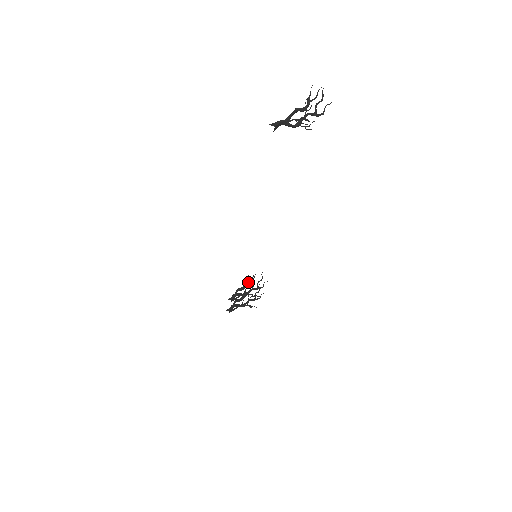
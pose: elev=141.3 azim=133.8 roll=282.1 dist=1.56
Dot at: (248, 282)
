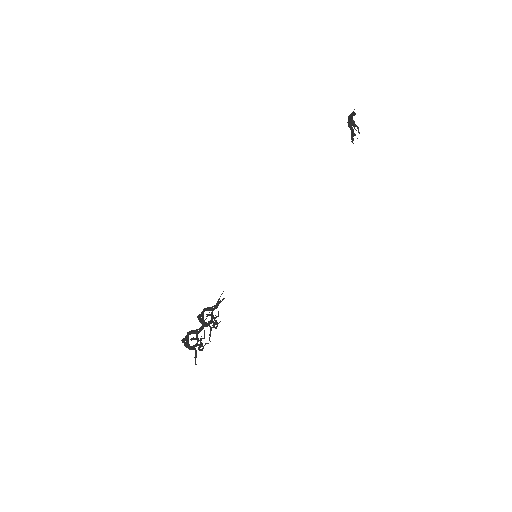
Dot at: (218, 303)
